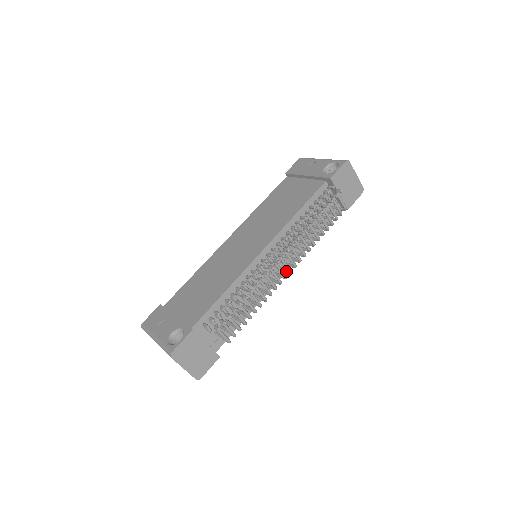
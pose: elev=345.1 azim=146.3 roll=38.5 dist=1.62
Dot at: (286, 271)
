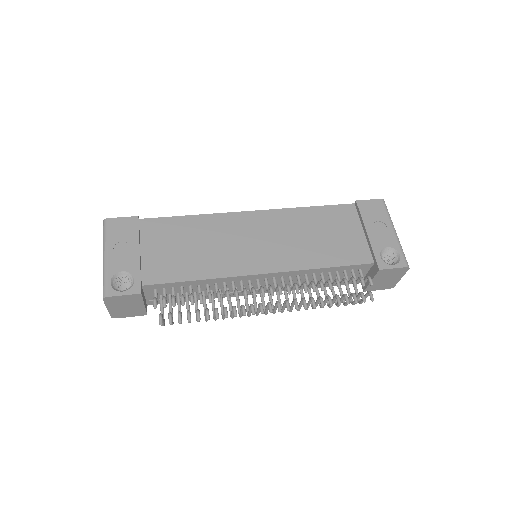
Dot at: (263, 307)
